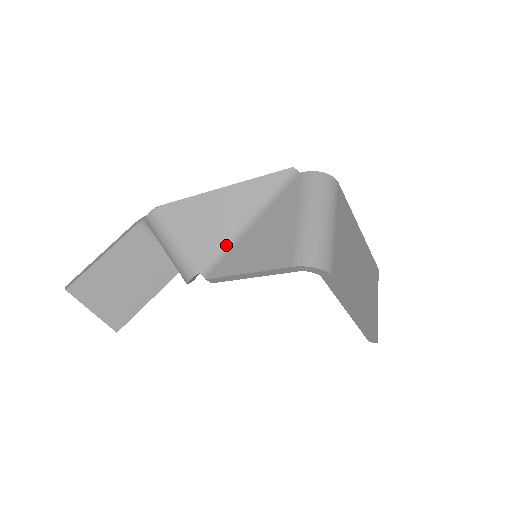
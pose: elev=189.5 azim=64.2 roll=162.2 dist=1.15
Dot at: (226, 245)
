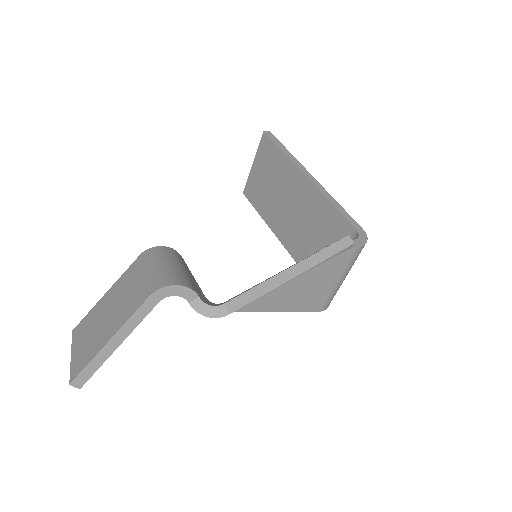
Dot at: occluded
